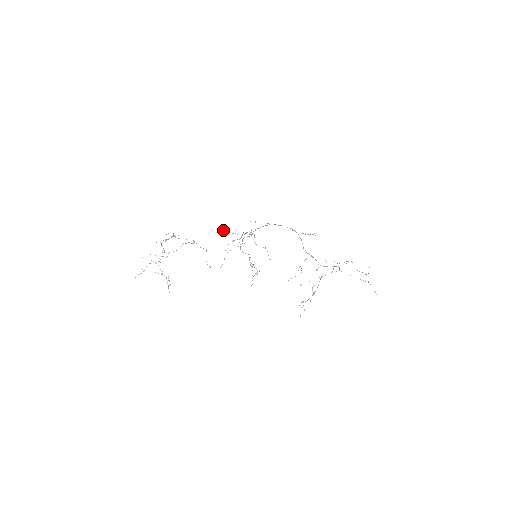
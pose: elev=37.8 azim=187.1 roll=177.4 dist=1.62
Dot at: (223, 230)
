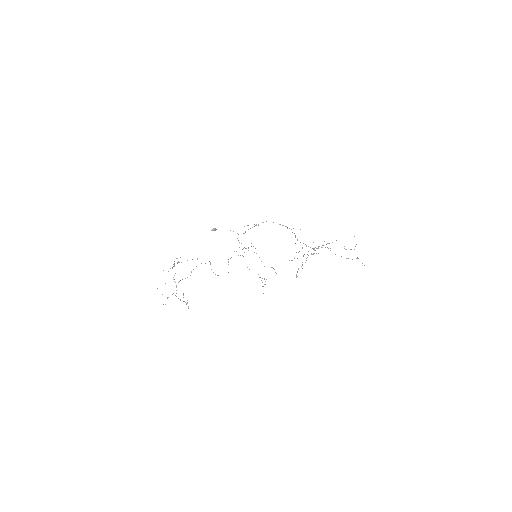
Dot at: (214, 228)
